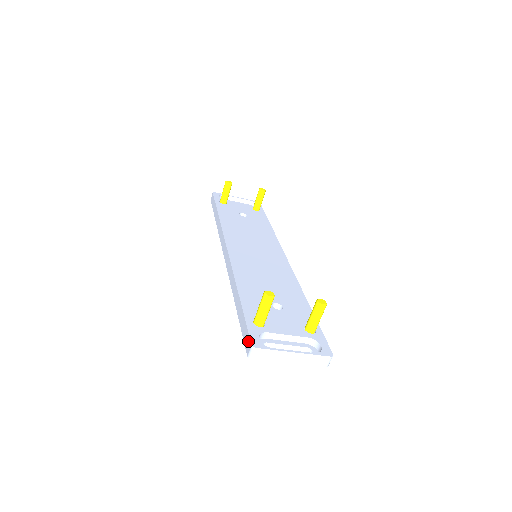
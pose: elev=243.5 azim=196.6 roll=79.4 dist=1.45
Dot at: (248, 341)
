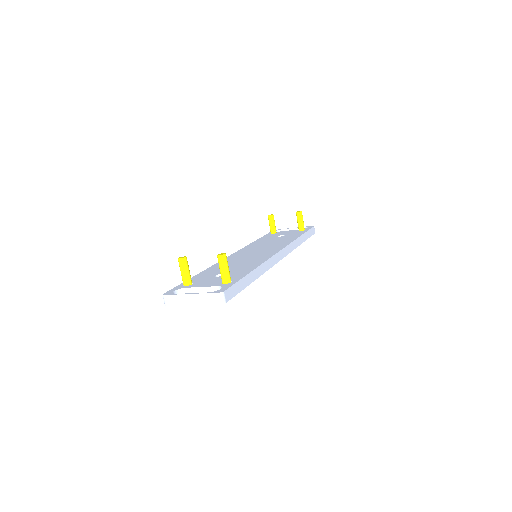
Dot at: occluded
